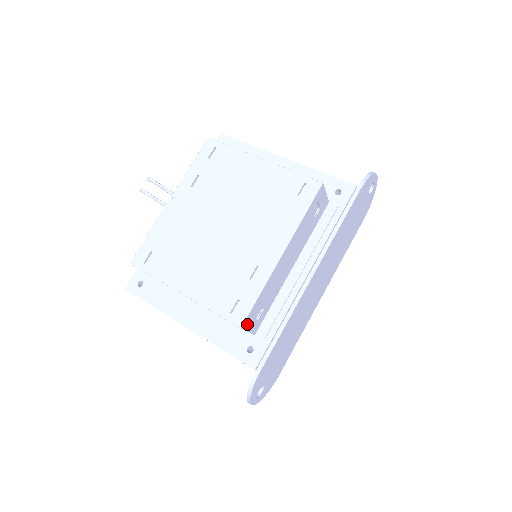
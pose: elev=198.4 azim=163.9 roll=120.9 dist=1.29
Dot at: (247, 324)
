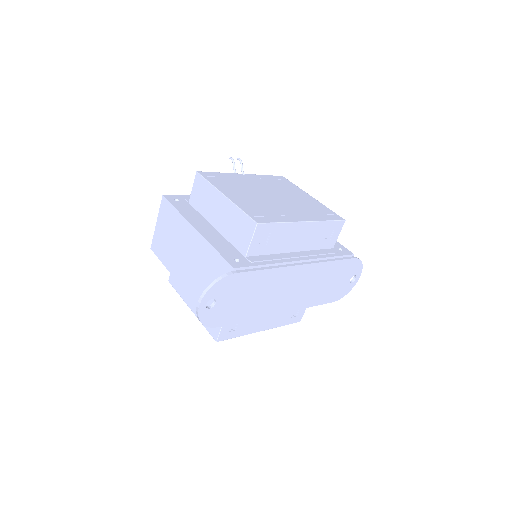
Dot at: (258, 231)
